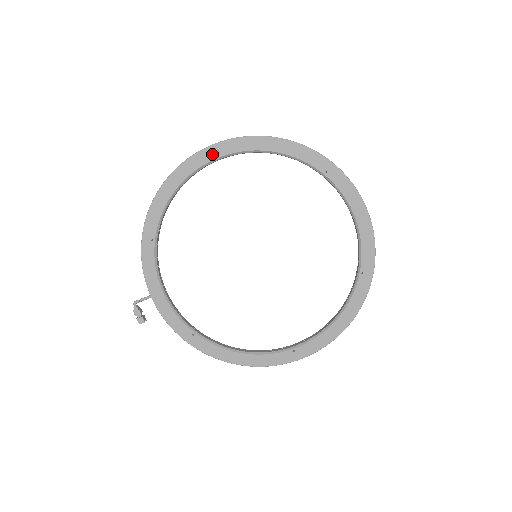
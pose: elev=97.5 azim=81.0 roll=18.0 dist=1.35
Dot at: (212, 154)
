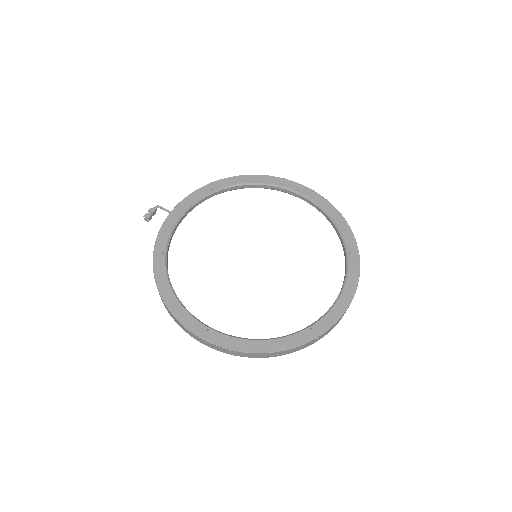
Dot at: (296, 187)
